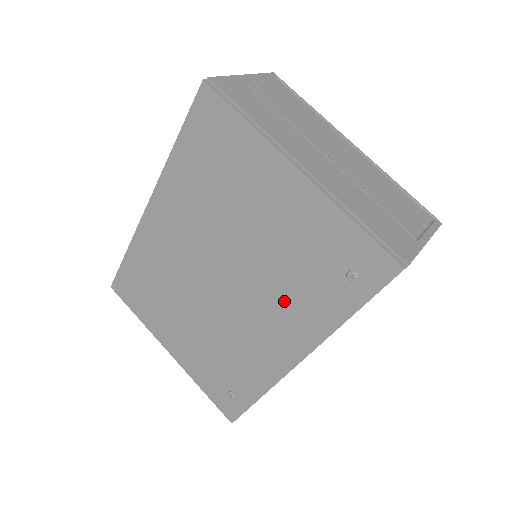
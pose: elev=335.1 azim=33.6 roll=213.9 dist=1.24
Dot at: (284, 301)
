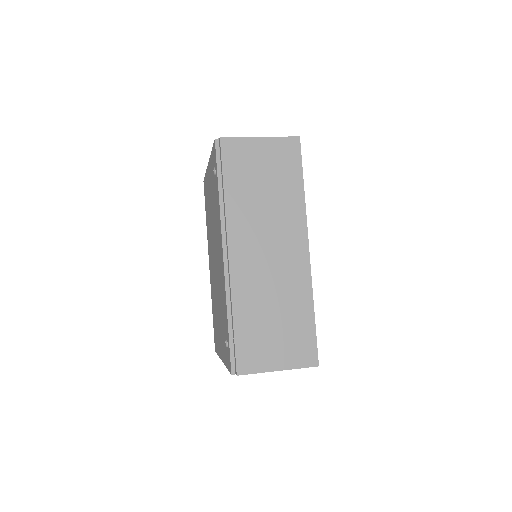
Dot at: (217, 227)
